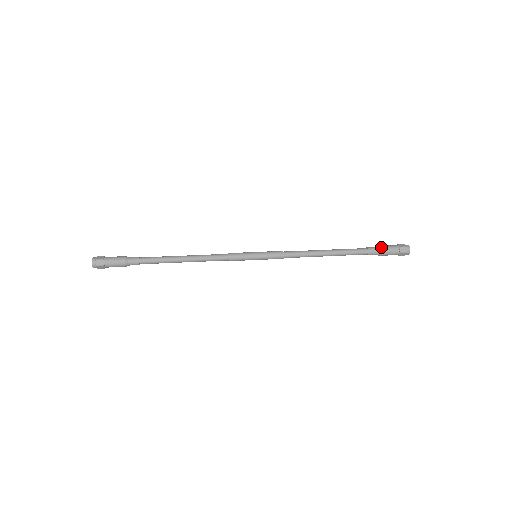
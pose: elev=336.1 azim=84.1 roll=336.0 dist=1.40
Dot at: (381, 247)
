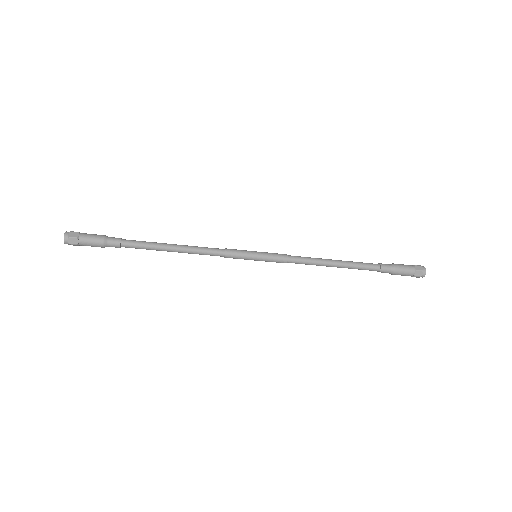
Dot at: occluded
